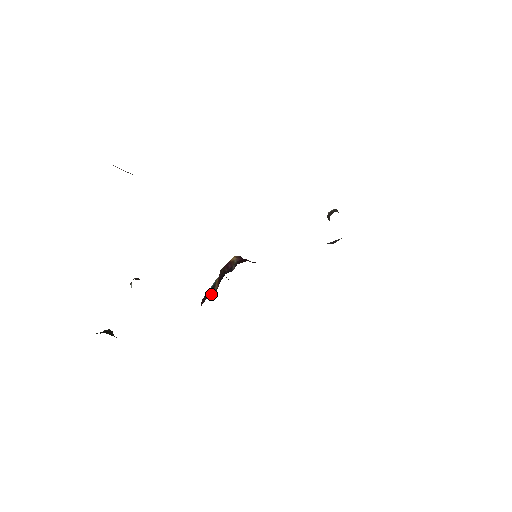
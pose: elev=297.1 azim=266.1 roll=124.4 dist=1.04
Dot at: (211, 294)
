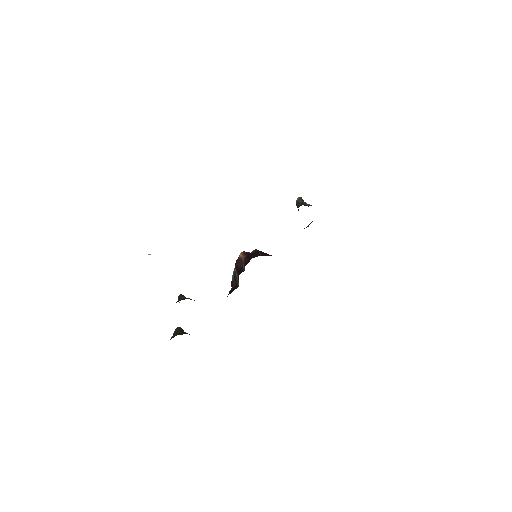
Dot at: (236, 283)
